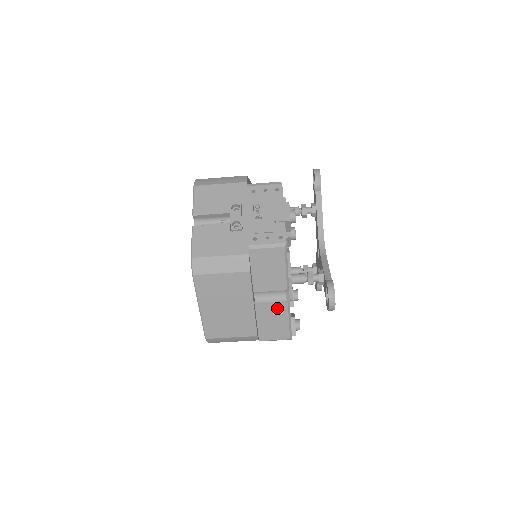
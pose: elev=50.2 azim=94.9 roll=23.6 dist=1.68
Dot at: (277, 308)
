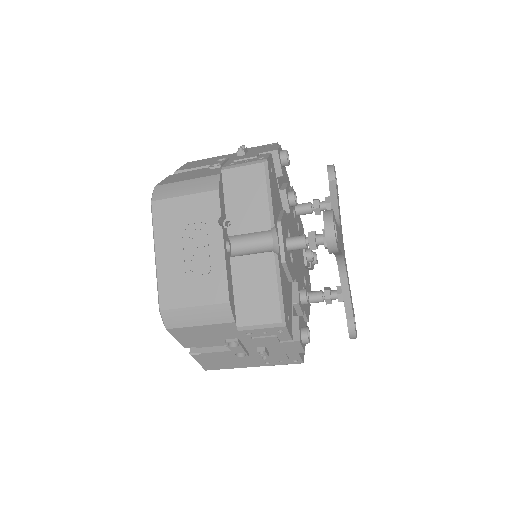
Dot at: occluded
